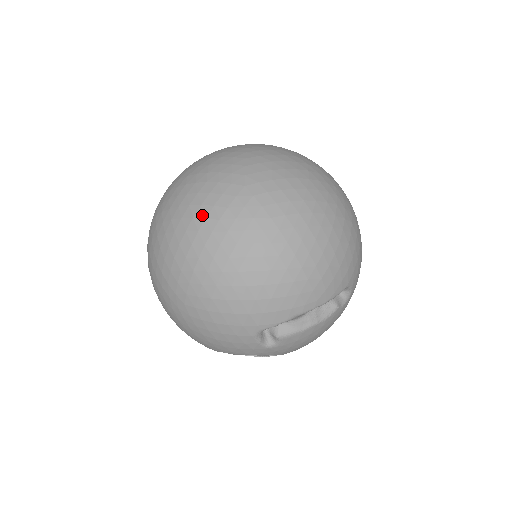
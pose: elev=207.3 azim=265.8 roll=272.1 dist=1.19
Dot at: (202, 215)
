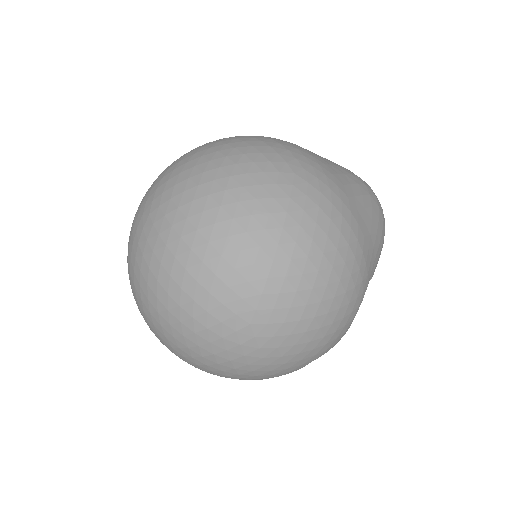
Dot at: occluded
